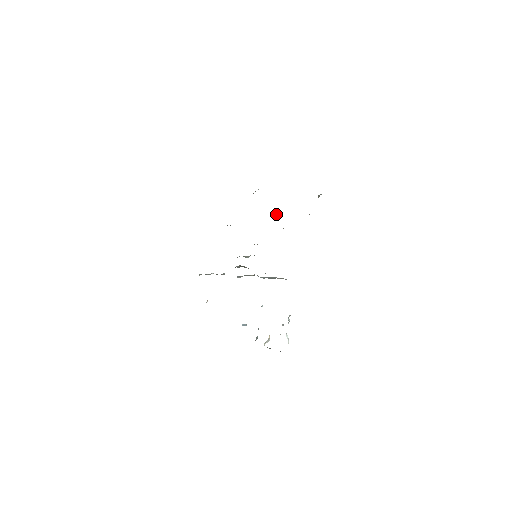
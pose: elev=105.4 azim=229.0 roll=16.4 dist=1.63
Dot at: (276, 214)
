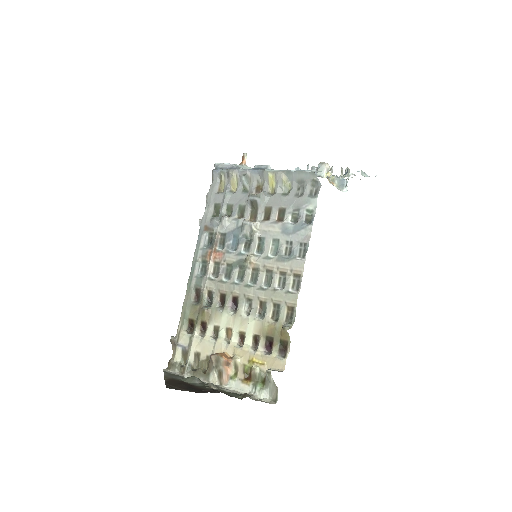
Dot at: (241, 333)
